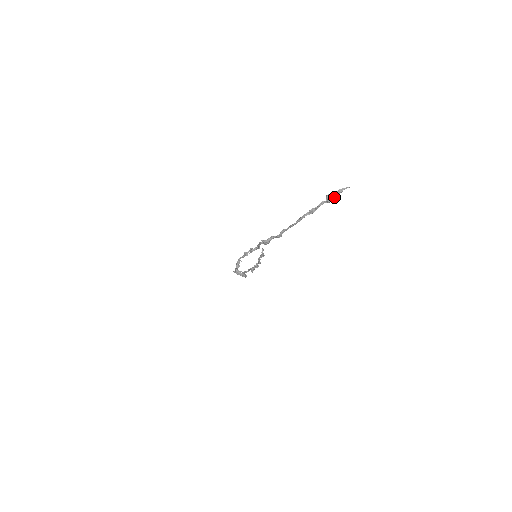
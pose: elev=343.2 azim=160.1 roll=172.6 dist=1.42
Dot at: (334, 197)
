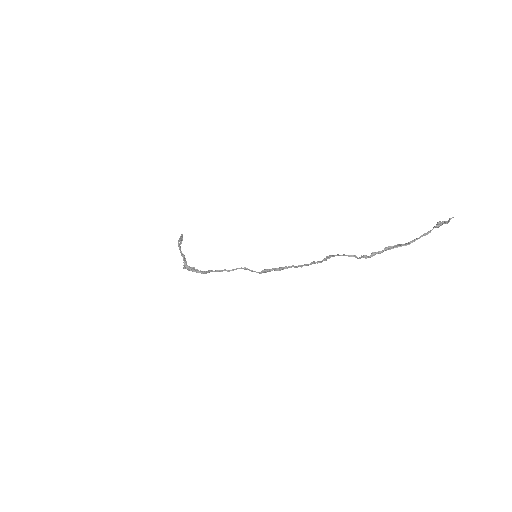
Dot at: (442, 224)
